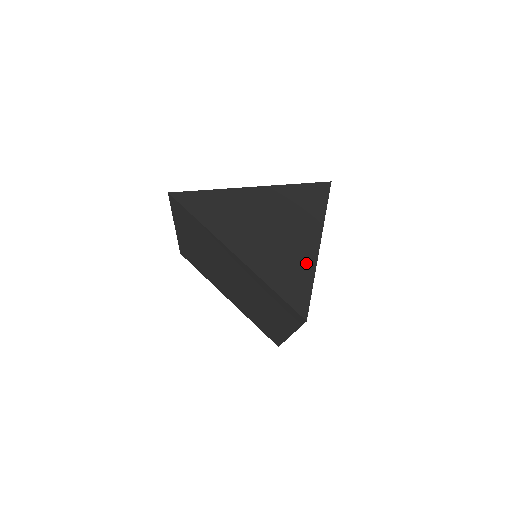
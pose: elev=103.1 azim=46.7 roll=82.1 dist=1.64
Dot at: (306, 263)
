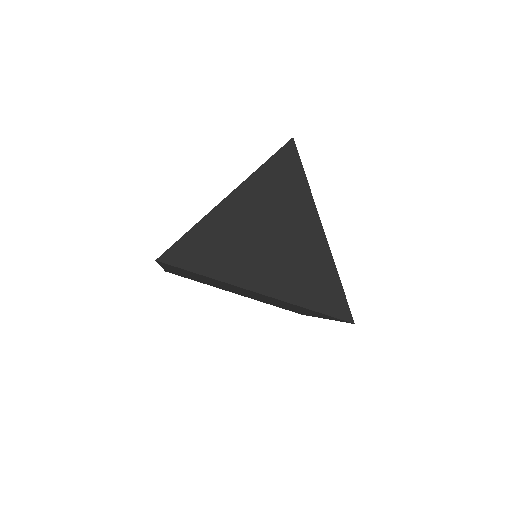
Dot at: (322, 257)
